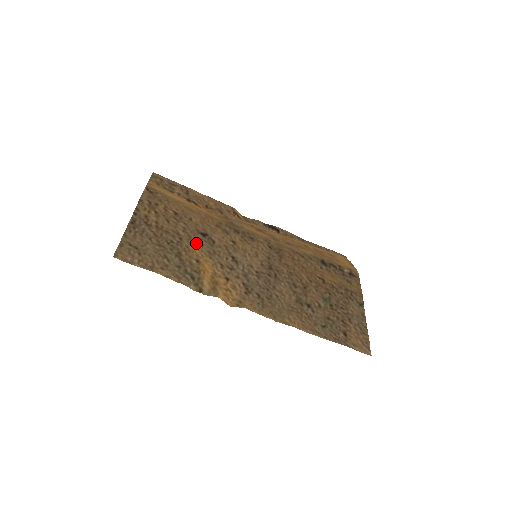
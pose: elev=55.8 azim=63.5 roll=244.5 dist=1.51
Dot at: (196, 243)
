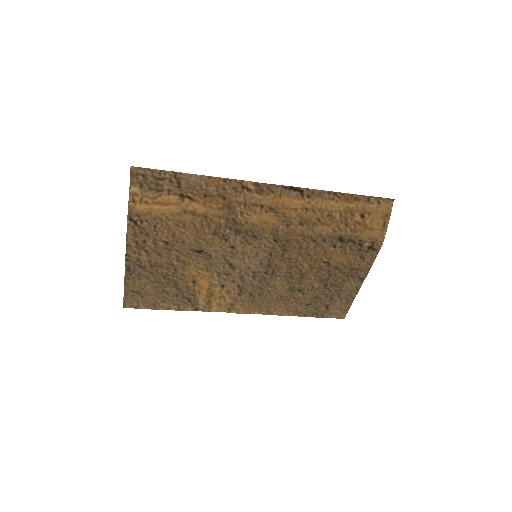
Dot at: (191, 265)
